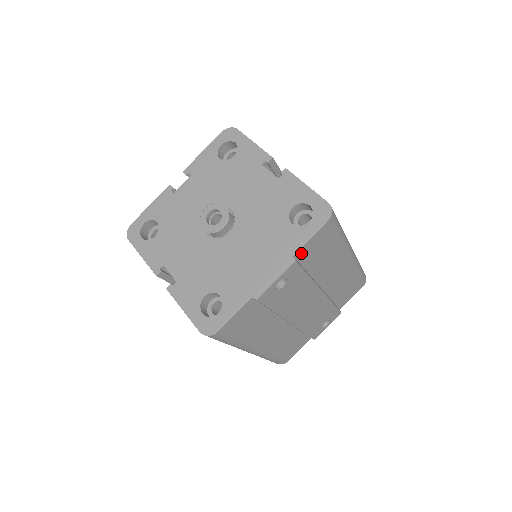
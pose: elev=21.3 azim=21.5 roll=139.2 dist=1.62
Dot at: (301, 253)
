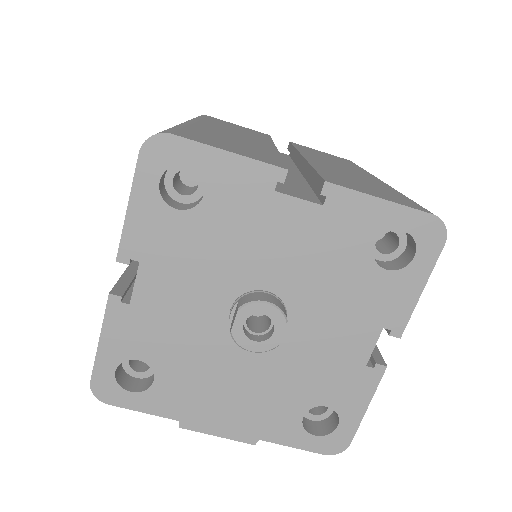
Dot at: occluded
